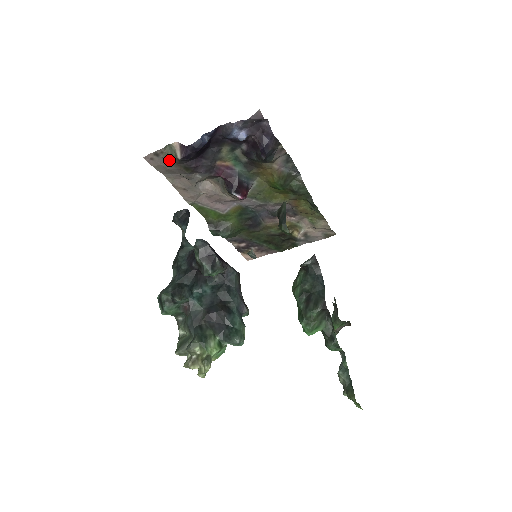
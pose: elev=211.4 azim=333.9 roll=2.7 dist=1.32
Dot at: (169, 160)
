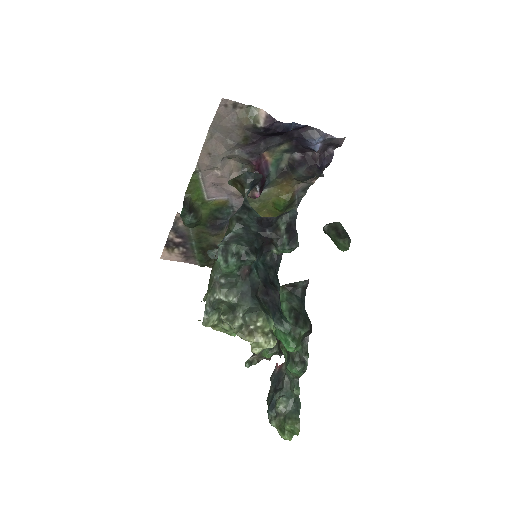
Dot at: (241, 119)
